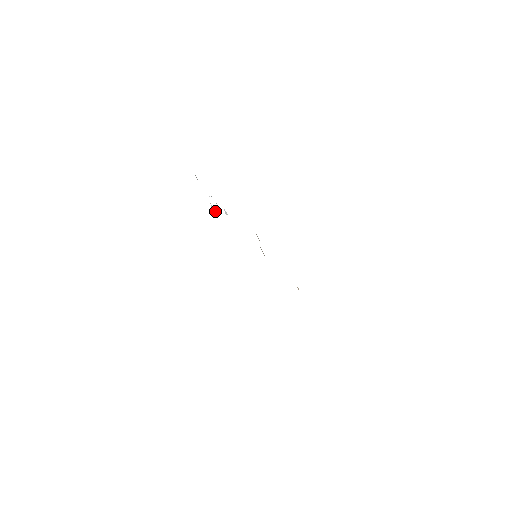
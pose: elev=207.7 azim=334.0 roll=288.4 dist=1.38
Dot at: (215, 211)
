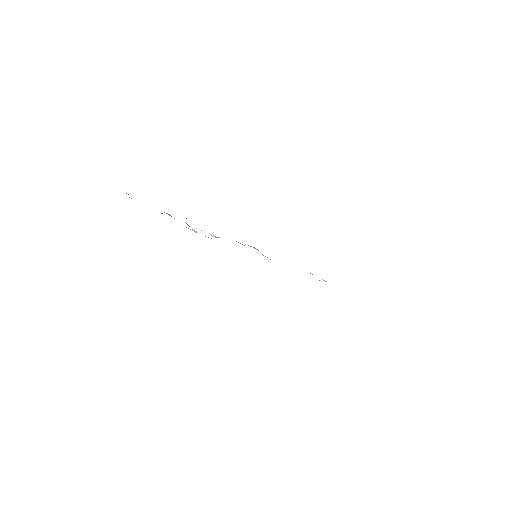
Dot at: occluded
